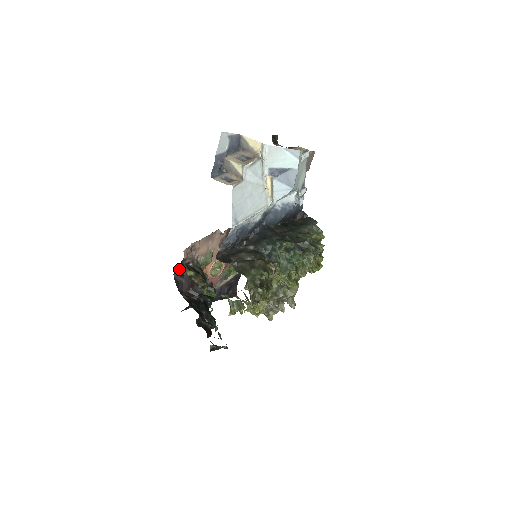
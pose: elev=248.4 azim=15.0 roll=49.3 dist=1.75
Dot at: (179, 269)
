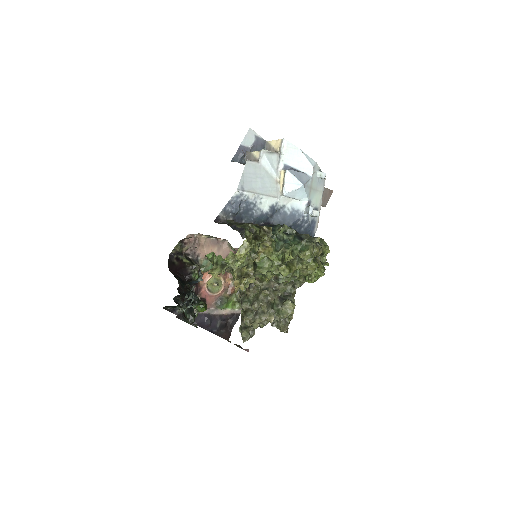
Dot at: (177, 251)
